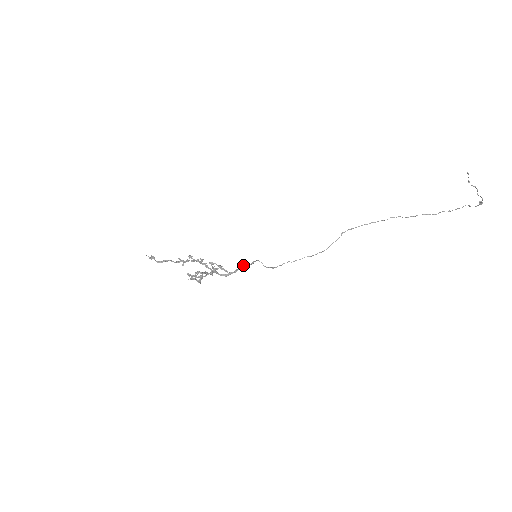
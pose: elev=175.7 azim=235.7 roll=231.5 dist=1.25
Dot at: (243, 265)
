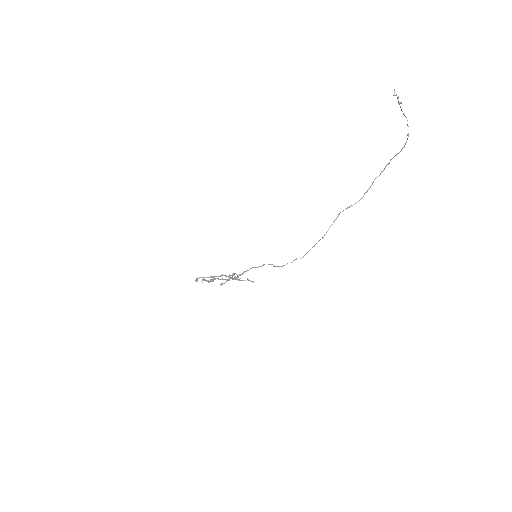
Dot at: (251, 268)
